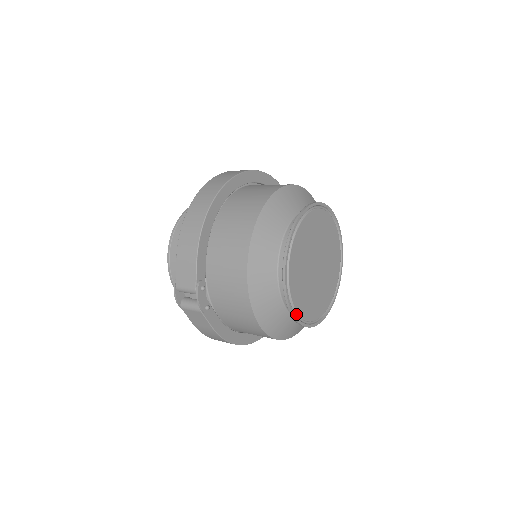
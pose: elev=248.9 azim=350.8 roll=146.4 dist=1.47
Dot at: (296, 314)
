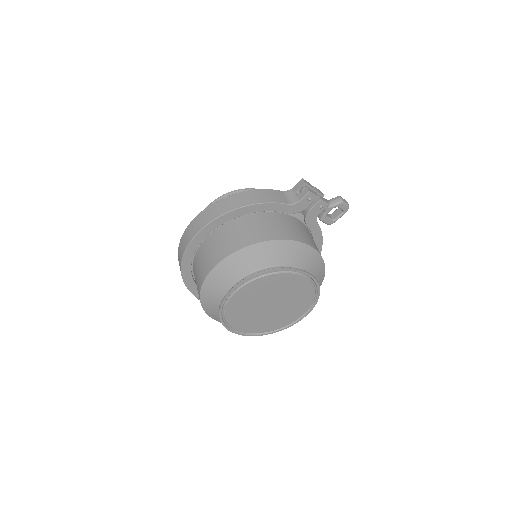
Dot at: (259, 332)
